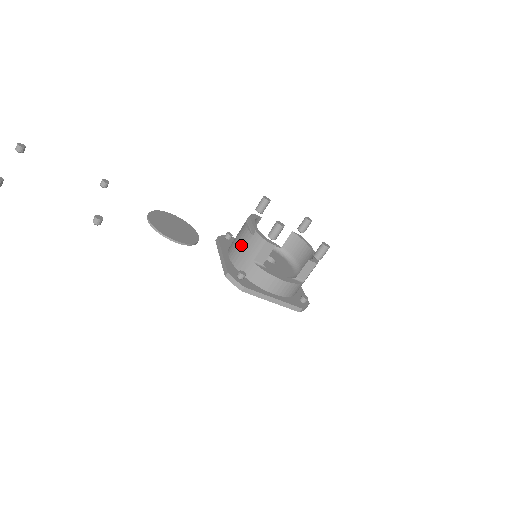
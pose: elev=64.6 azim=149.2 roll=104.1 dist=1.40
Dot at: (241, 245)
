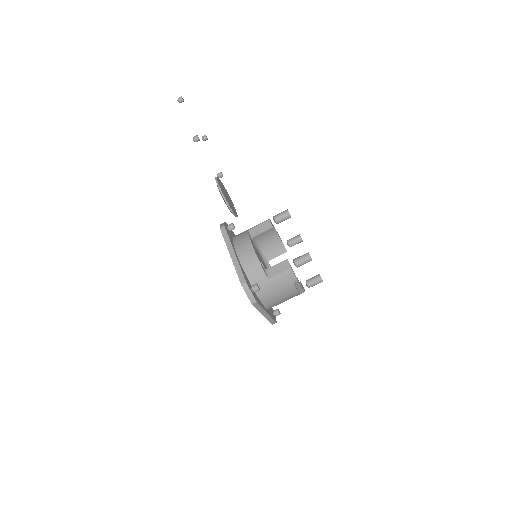
Dot at: occluded
